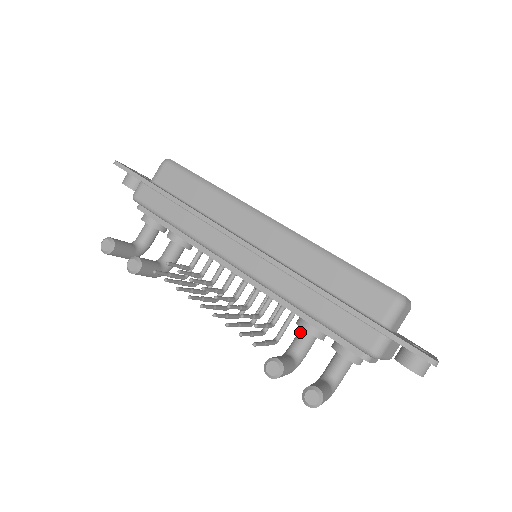
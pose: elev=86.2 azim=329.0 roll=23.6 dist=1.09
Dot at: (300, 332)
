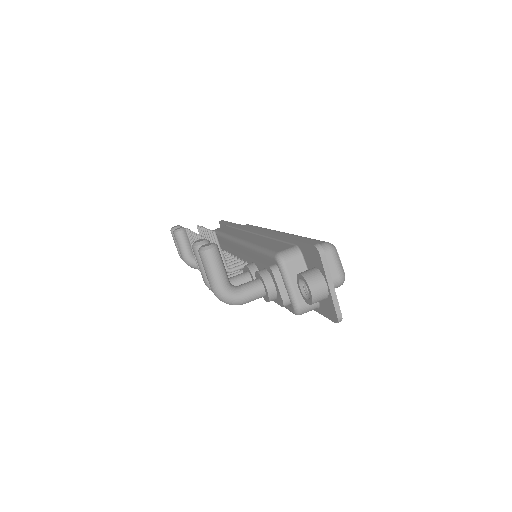
Dot at: occluded
